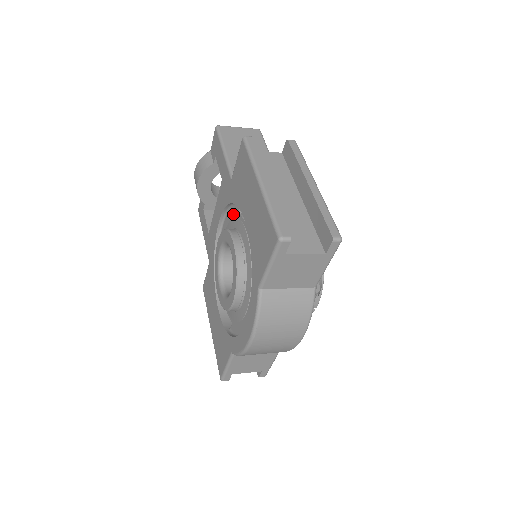
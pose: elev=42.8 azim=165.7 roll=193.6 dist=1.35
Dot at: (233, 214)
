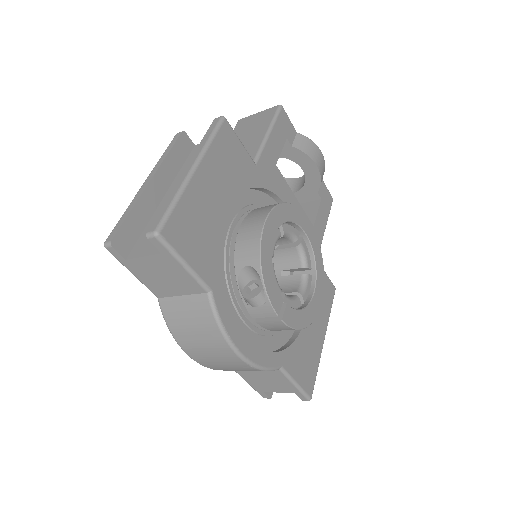
Dot at: occluded
